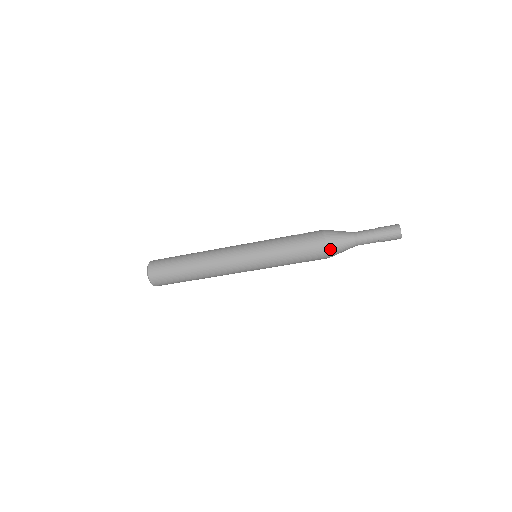
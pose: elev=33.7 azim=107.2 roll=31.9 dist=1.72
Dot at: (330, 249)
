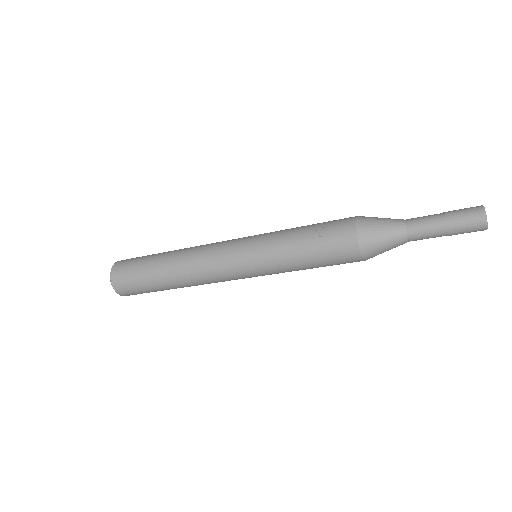
Dot at: occluded
